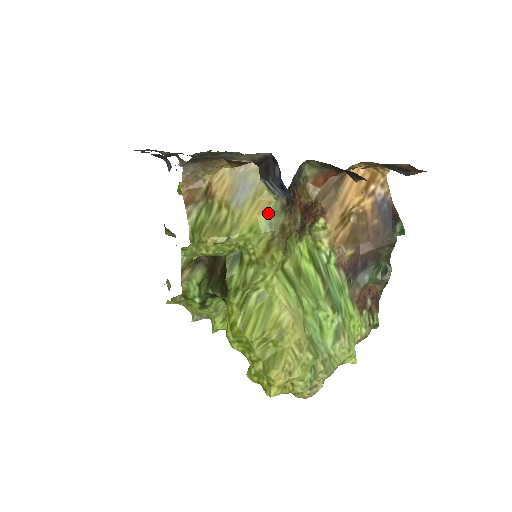
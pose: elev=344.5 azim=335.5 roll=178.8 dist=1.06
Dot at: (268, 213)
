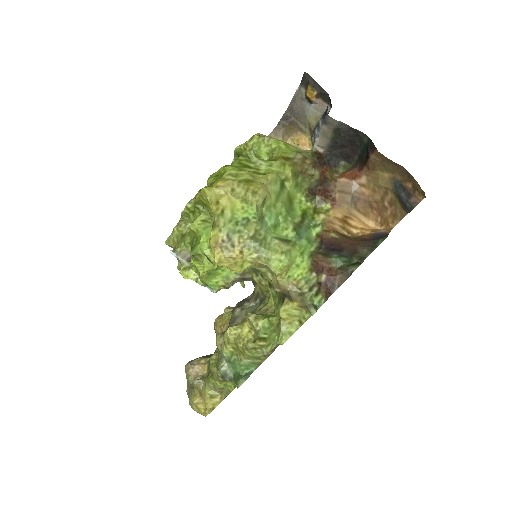
Dot at: (302, 151)
